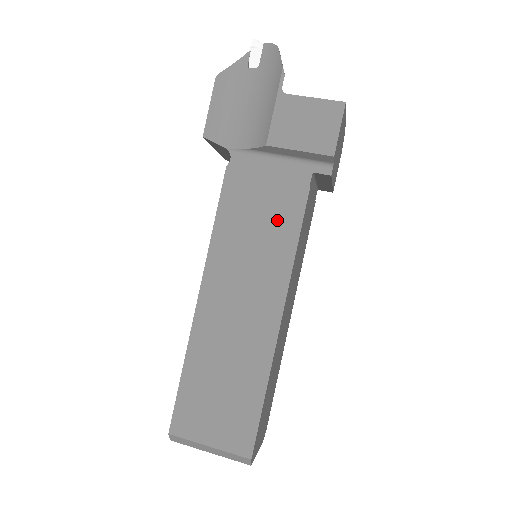
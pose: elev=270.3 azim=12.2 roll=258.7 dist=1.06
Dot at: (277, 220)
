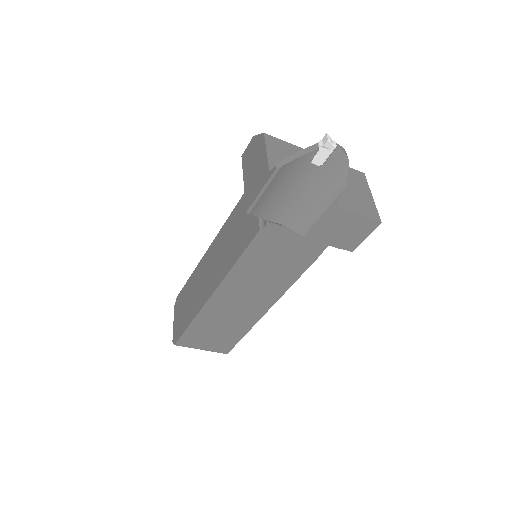
Dot at: (288, 267)
